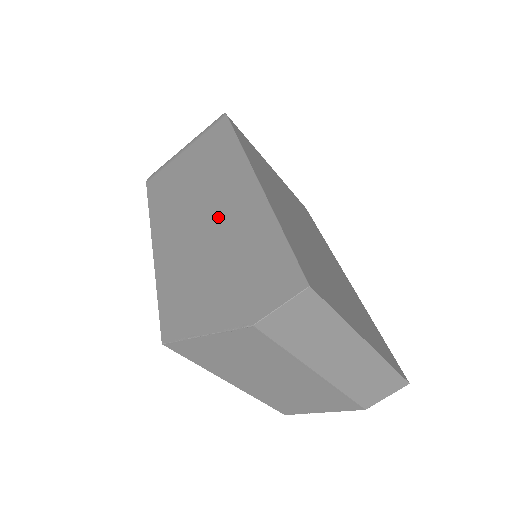
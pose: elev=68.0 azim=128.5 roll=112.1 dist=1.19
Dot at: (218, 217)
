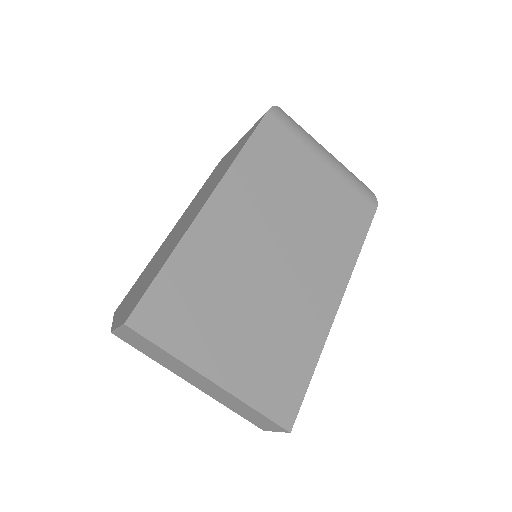
Dot at: (183, 225)
